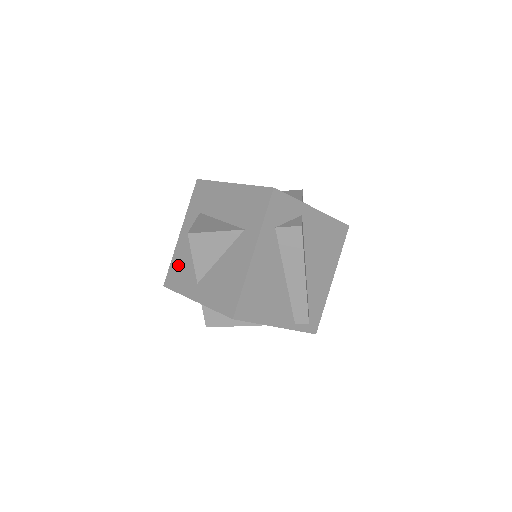
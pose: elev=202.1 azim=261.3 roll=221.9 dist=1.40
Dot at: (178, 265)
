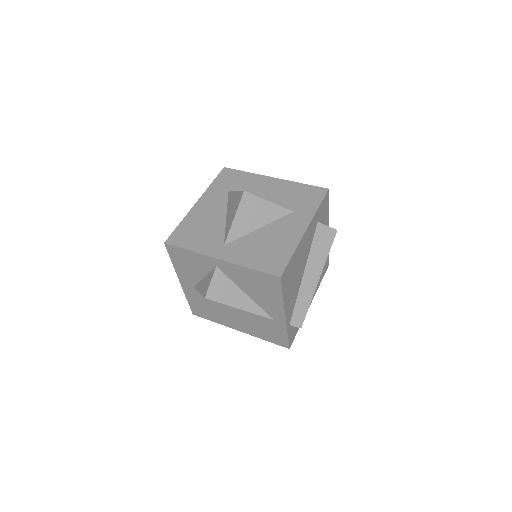
Dot at: (192, 227)
